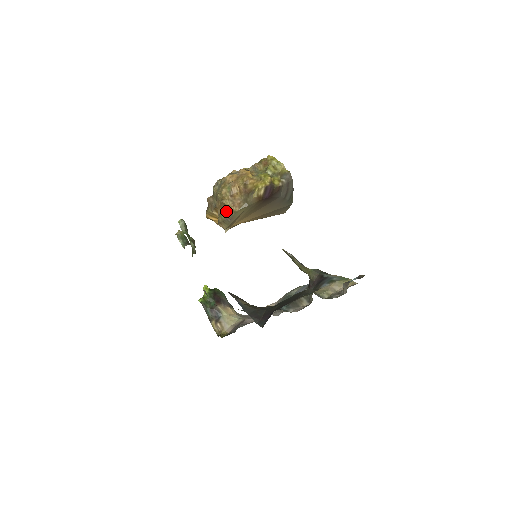
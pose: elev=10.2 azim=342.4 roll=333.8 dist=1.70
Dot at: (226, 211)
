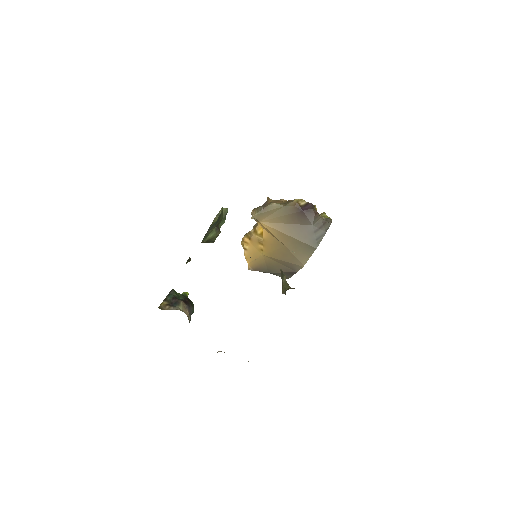
Dot at: (266, 204)
